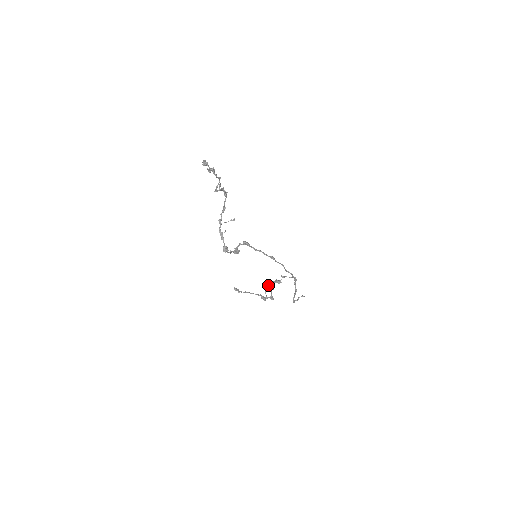
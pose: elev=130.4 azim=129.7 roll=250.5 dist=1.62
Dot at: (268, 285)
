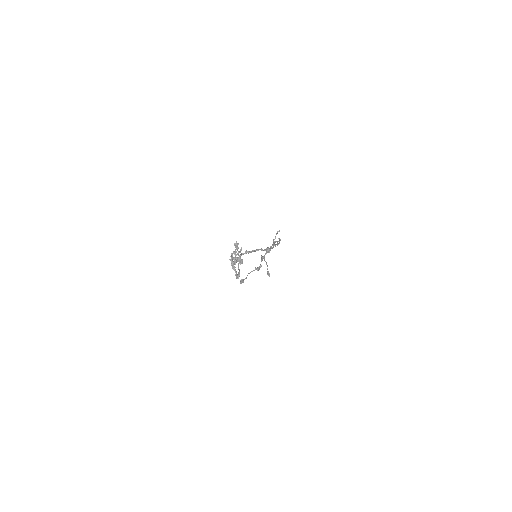
Dot at: (262, 260)
